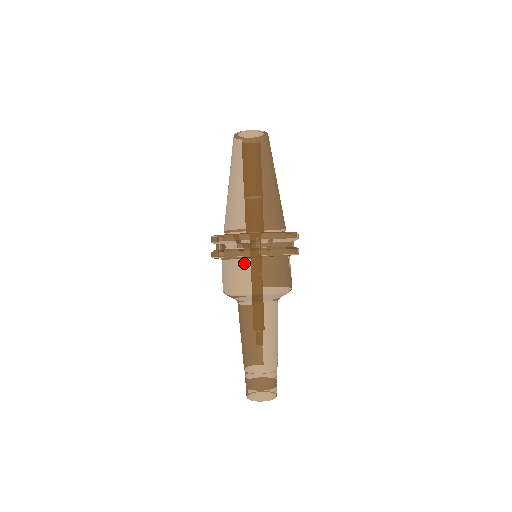
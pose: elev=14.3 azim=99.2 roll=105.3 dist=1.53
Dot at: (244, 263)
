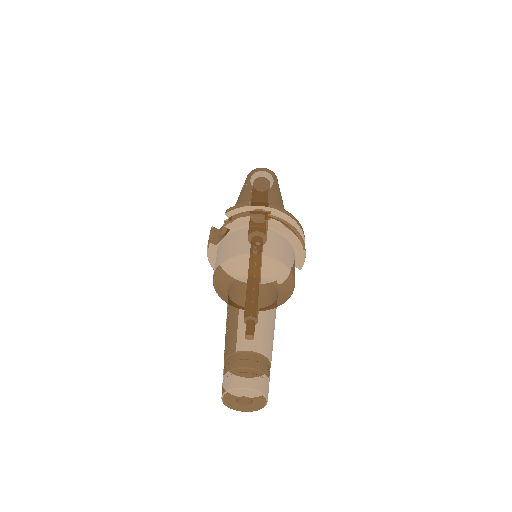
Dot at: (273, 234)
